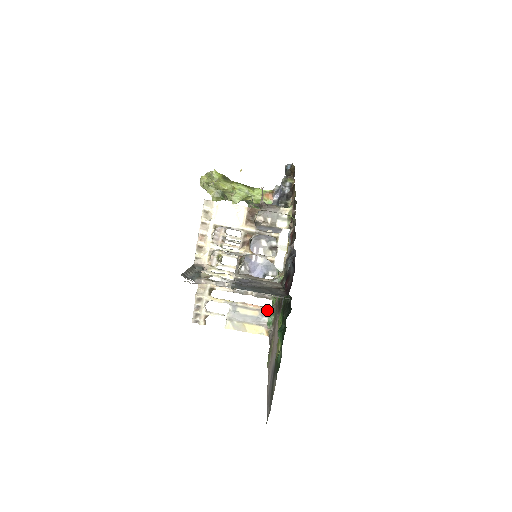
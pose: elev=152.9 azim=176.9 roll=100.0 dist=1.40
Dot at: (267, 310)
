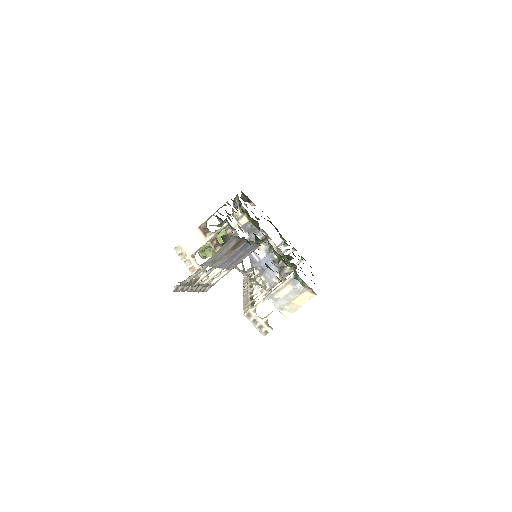
Dot at: (292, 278)
